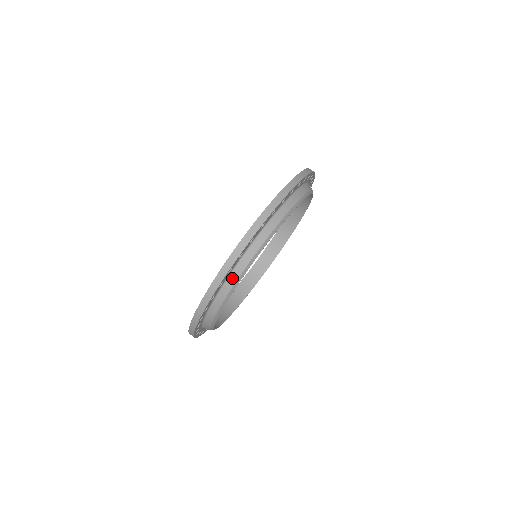
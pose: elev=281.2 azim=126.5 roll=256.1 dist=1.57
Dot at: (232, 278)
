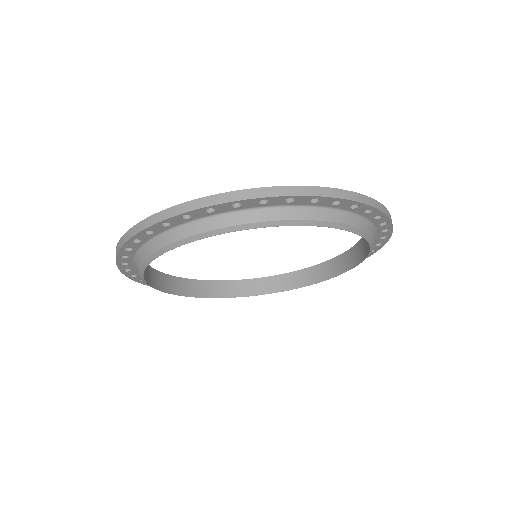
Dot at: (137, 271)
